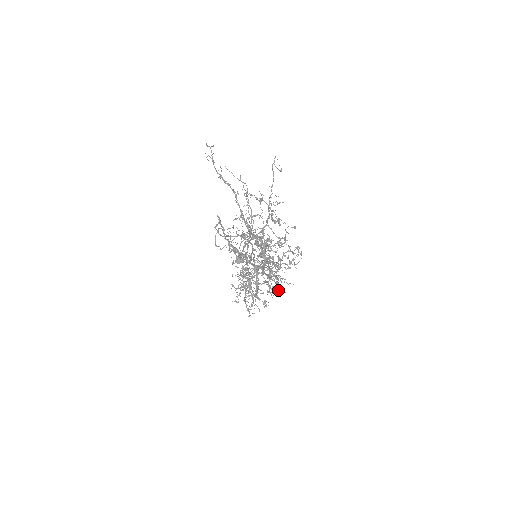
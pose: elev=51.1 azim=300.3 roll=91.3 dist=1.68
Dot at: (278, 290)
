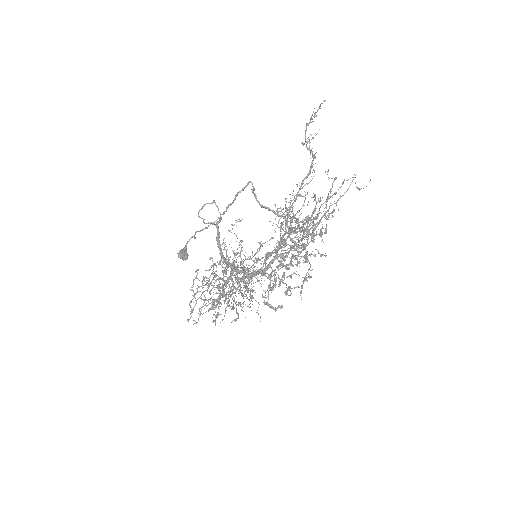
Dot at: (279, 307)
